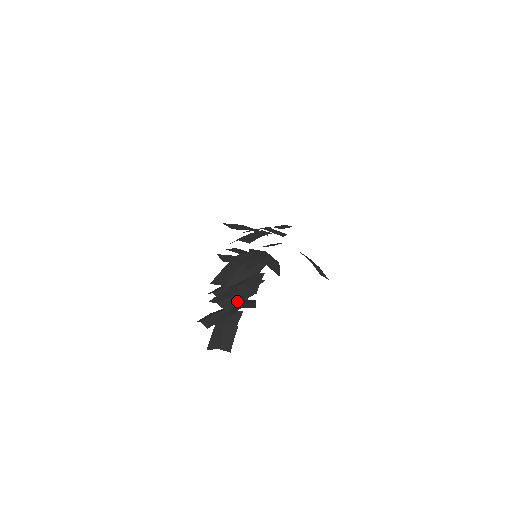
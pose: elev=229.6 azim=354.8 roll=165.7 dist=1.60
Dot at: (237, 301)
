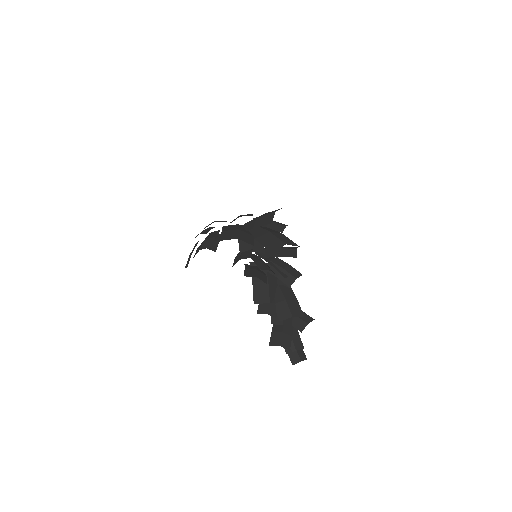
Dot at: occluded
